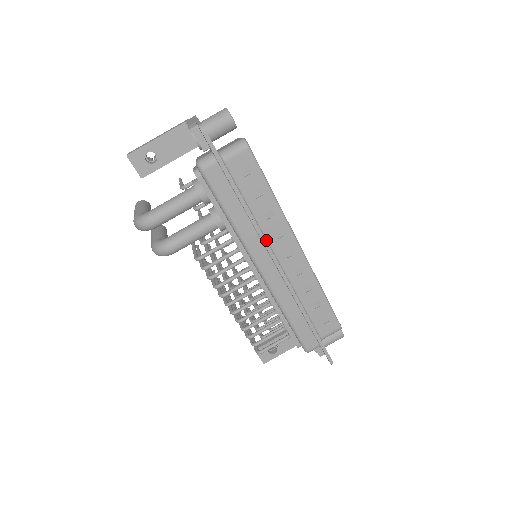
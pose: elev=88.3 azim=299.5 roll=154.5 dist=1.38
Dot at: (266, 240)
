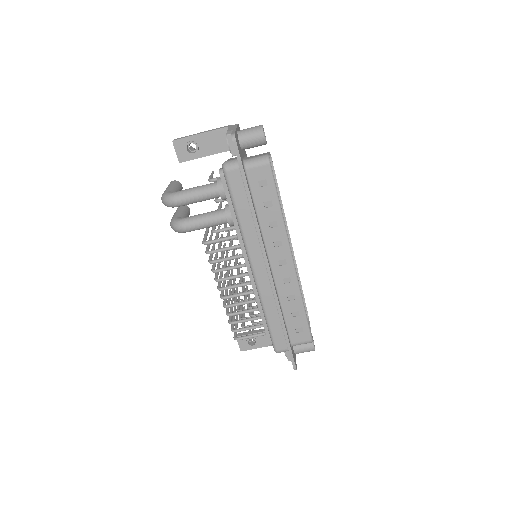
Dot at: (264, 245)
